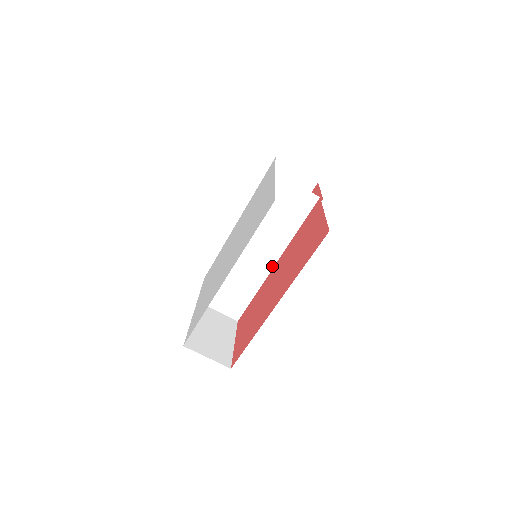
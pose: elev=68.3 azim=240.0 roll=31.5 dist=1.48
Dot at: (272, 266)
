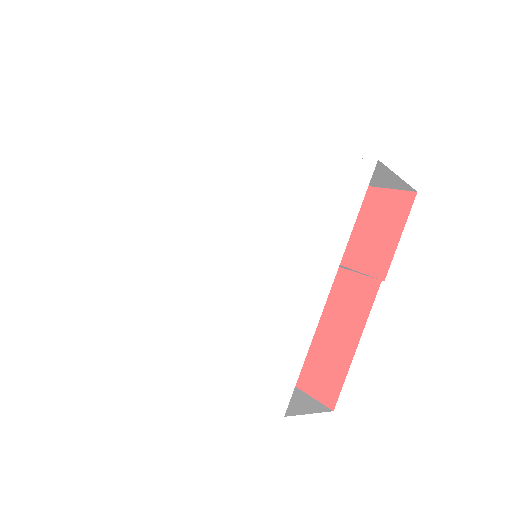
Dot at: occluded
